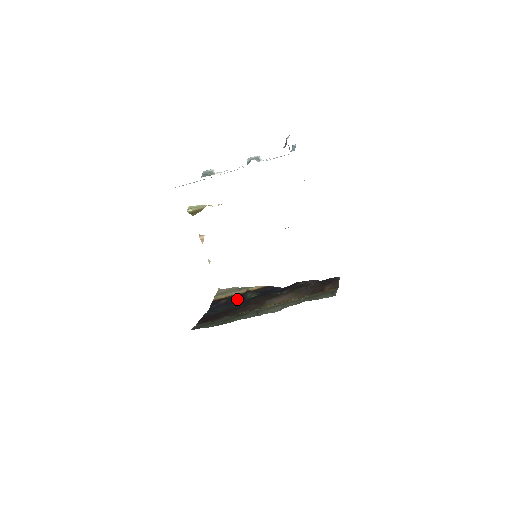
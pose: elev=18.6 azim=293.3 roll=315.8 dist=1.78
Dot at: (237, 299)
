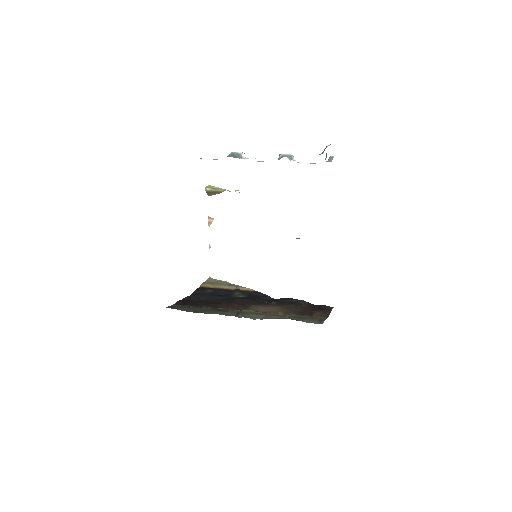
Dot at: (224, 293)
